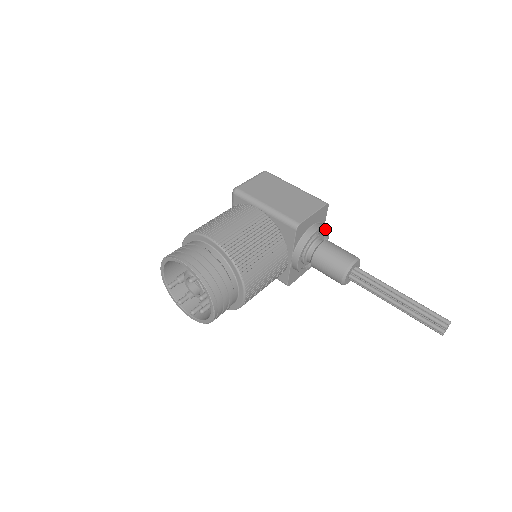
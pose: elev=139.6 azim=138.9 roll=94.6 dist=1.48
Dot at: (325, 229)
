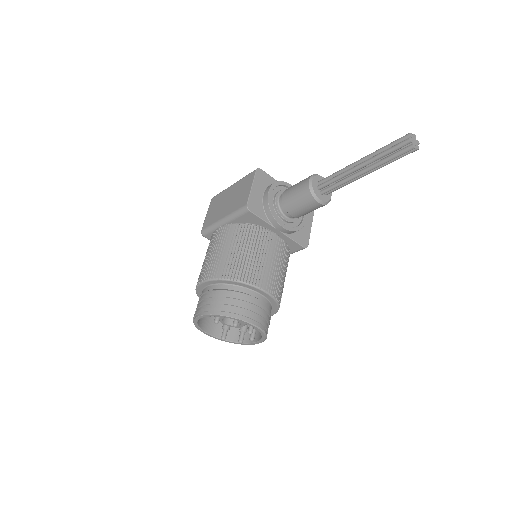
Dot at: (277, 185)
